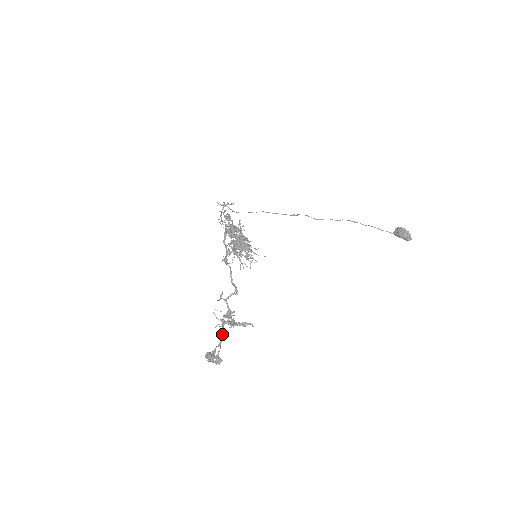
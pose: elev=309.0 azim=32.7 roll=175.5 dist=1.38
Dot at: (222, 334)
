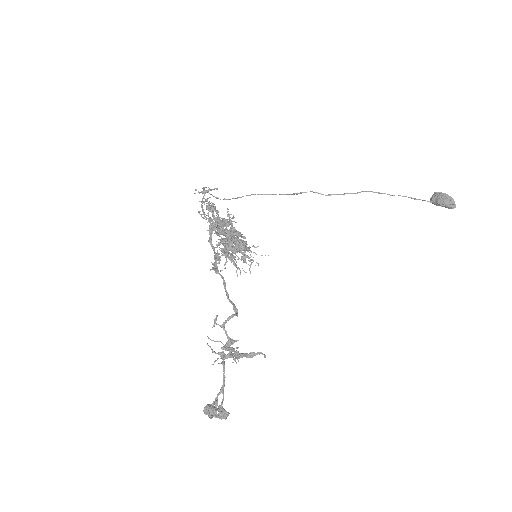
Dot at: (223, 375)
